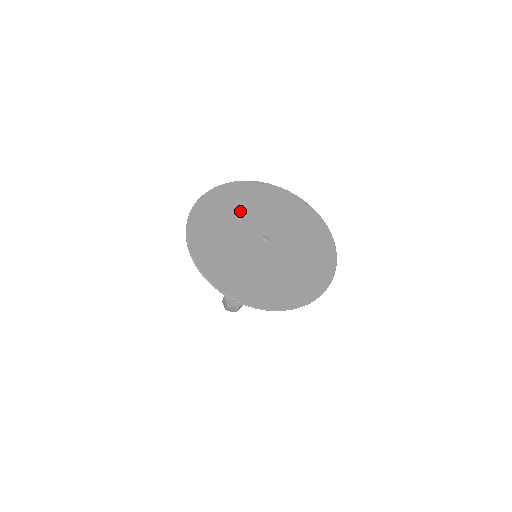
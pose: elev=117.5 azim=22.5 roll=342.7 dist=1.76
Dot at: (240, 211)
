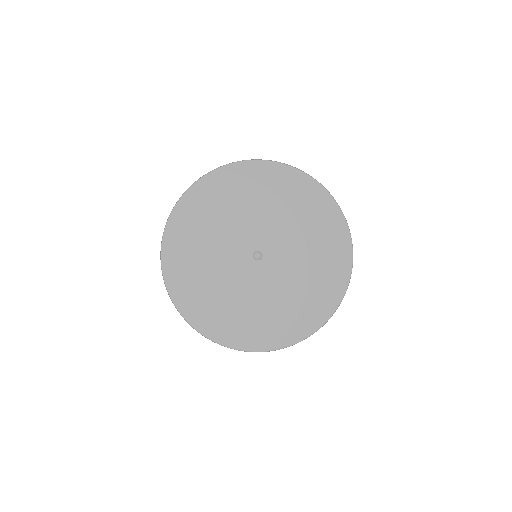
Dot at: (208, 261)
